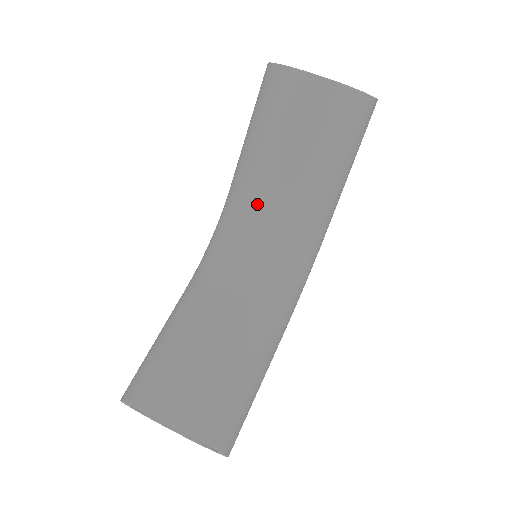
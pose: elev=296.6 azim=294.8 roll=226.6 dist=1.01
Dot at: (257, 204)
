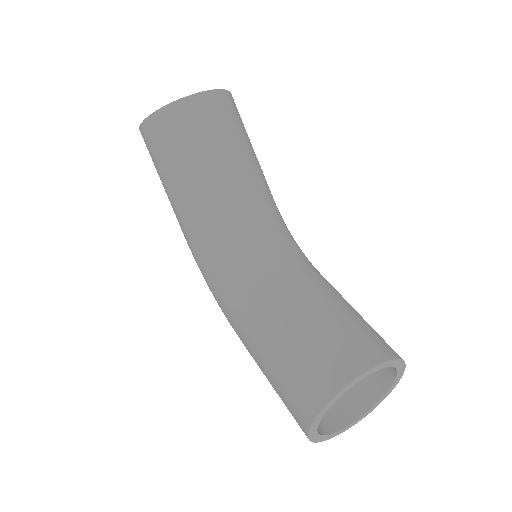
Dot at: (233, 209)
